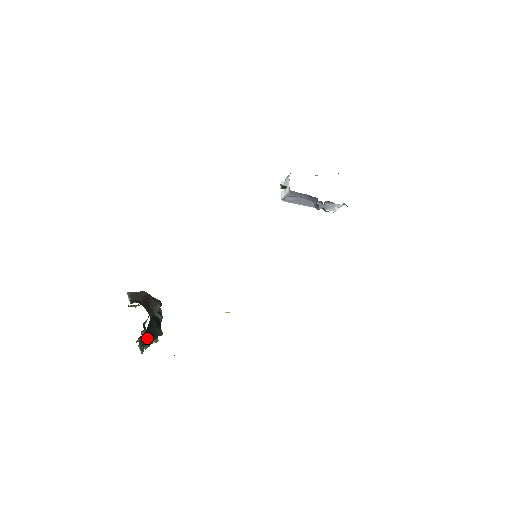
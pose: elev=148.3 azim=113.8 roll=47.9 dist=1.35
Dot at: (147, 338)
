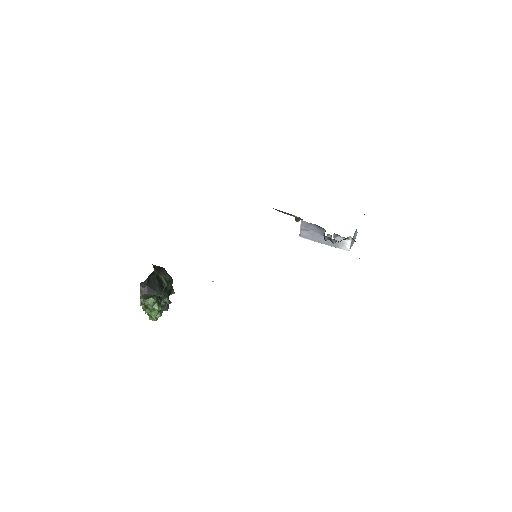
Dot at: (147, 290)
